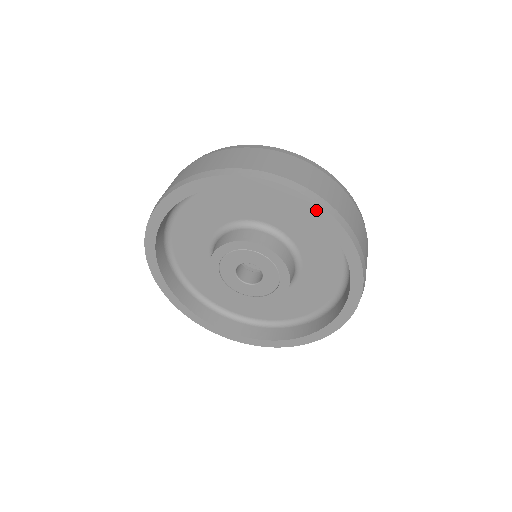
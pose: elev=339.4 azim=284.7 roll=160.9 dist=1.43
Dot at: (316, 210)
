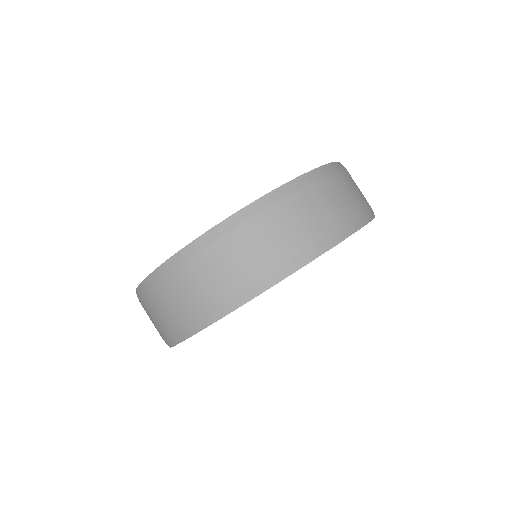
Dot at: occluded
